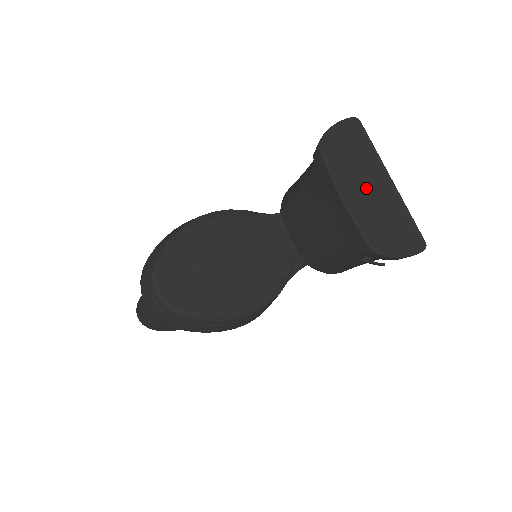
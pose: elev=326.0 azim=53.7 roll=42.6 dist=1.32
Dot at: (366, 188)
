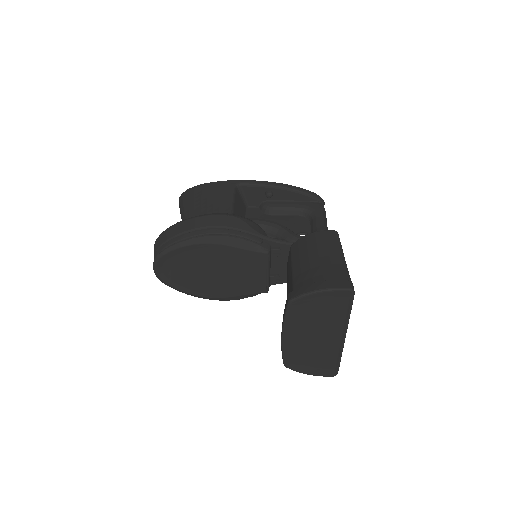
Dot at: (312, 335)
